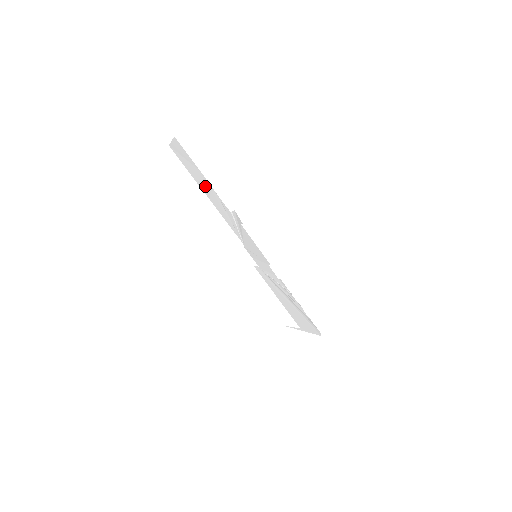
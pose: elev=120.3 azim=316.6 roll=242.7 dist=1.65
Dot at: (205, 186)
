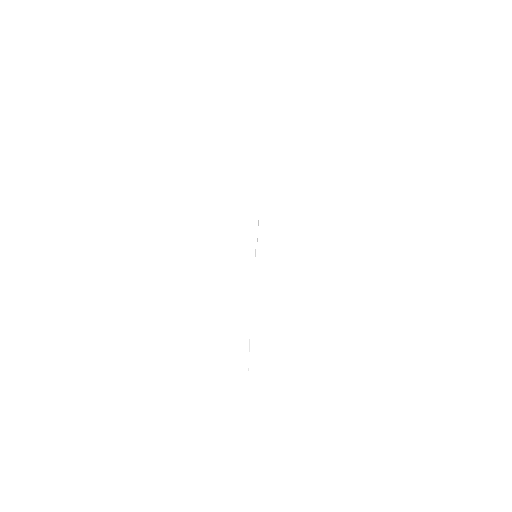
Dot at: occluded
